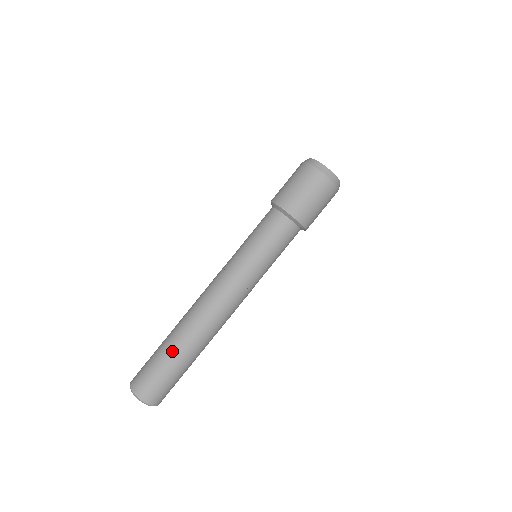
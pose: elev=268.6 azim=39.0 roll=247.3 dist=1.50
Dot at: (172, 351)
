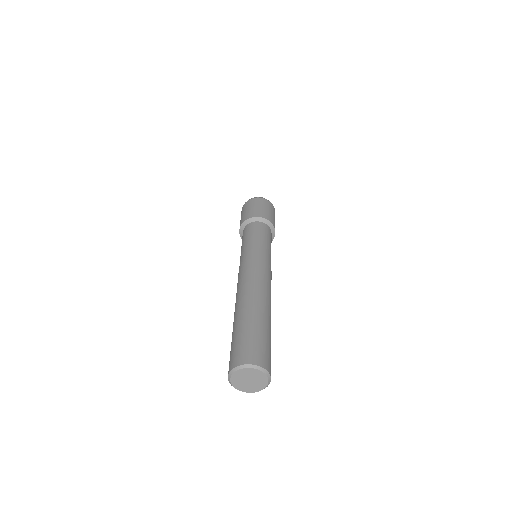
Dot at: (241, 319)
